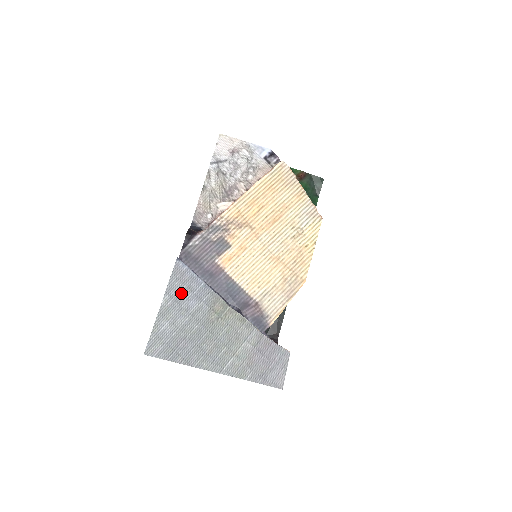
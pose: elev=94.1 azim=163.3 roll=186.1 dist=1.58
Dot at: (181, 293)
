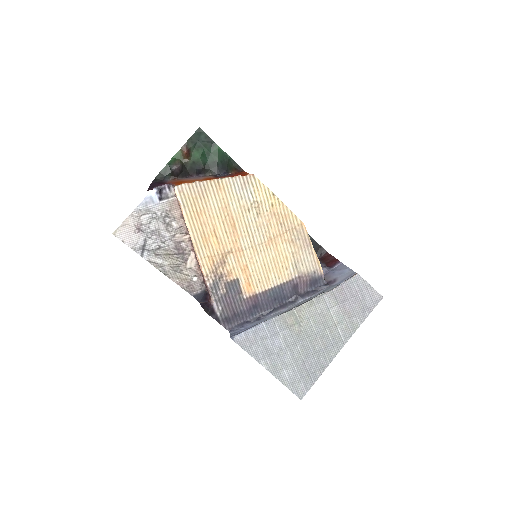
Dot at: (264, 348)
